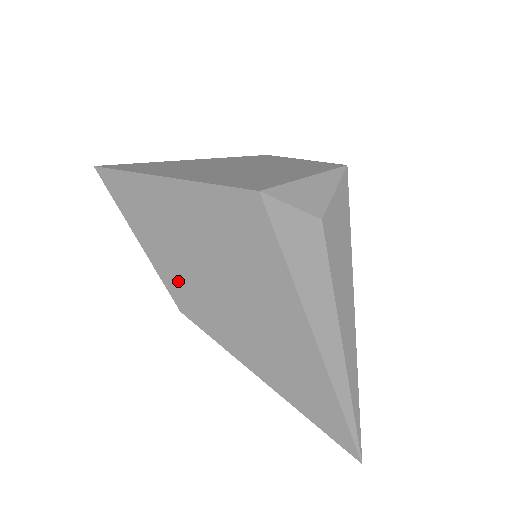
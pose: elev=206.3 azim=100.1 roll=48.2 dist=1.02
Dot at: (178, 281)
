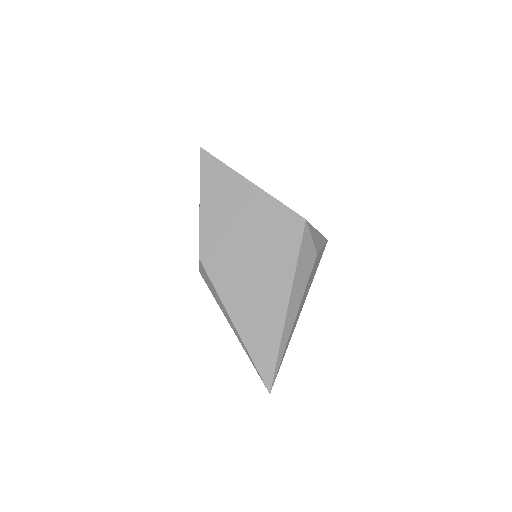
Dot at: (213, 240)
